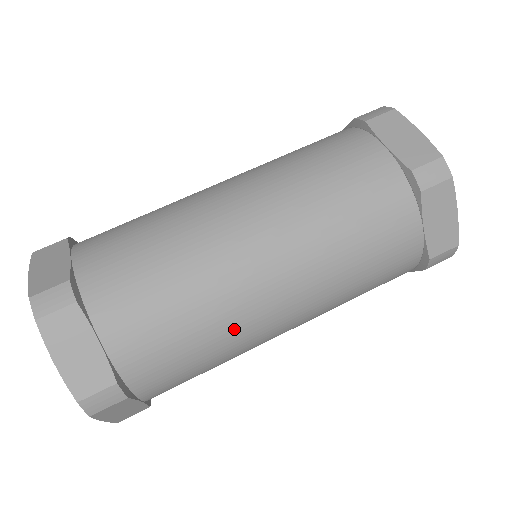
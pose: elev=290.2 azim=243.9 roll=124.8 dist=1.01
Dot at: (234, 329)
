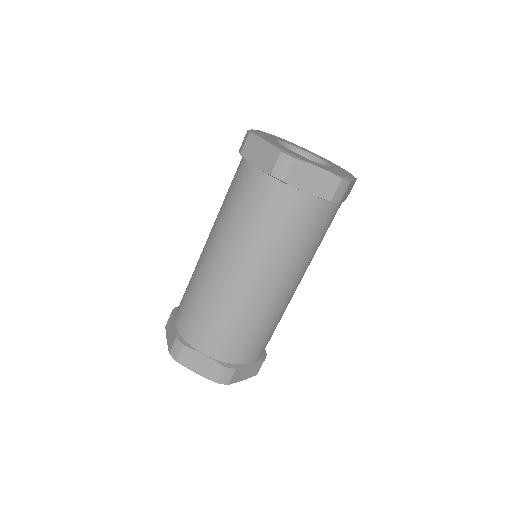
Dot at: (256, 312)
